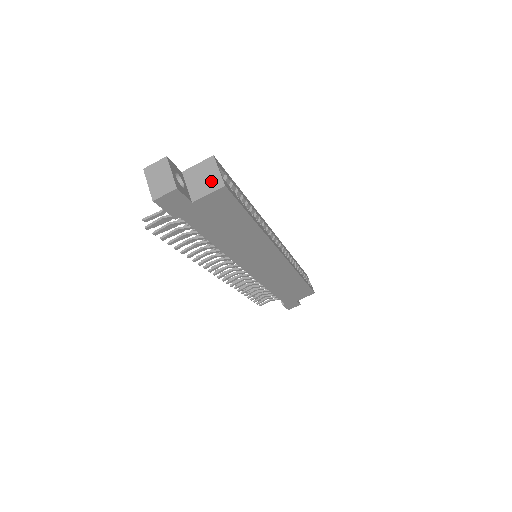
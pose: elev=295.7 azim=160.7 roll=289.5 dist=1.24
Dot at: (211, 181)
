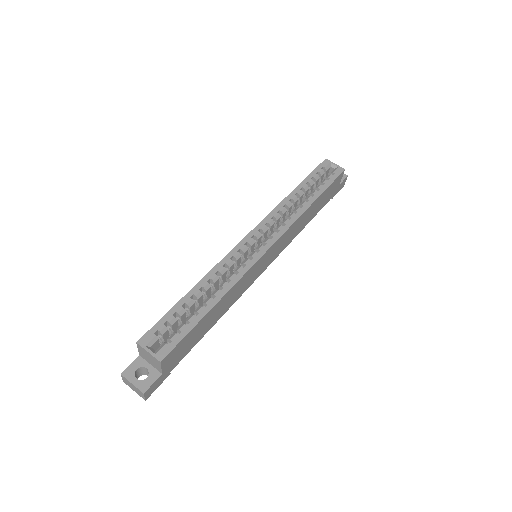
Dot at: (153, 360)
